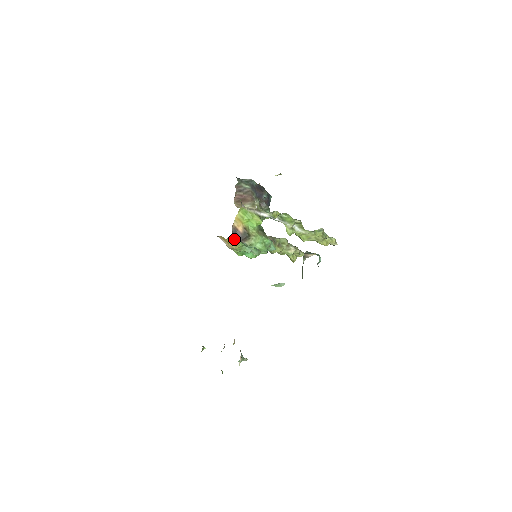
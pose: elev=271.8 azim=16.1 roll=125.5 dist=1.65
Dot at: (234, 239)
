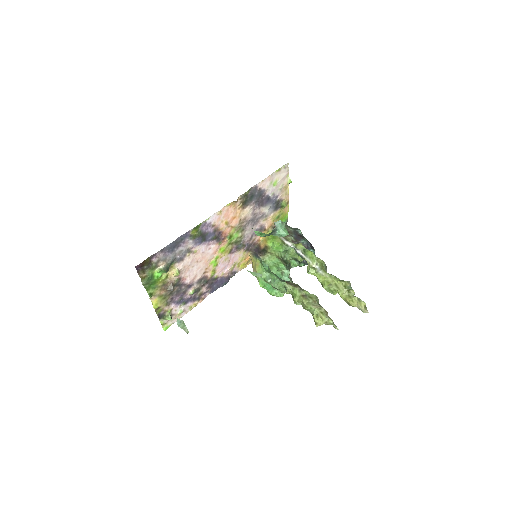
Dot at: (254, 254)
